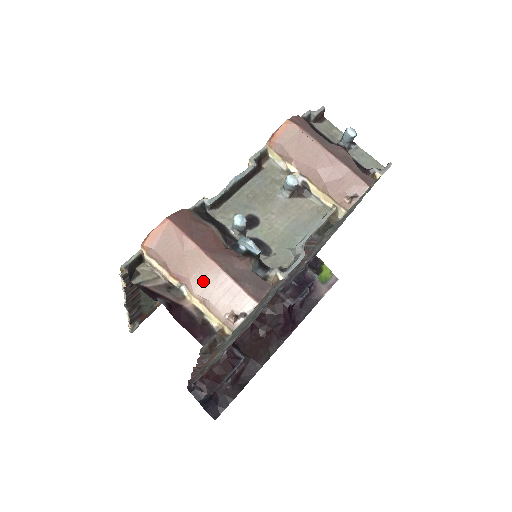
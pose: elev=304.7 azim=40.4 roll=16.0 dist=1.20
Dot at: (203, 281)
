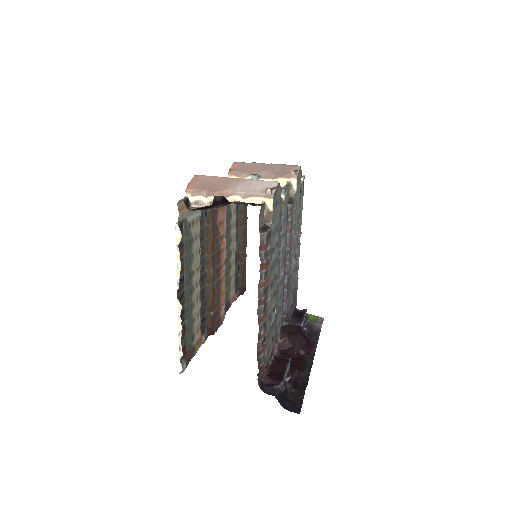
Dot at: (237, 187)
